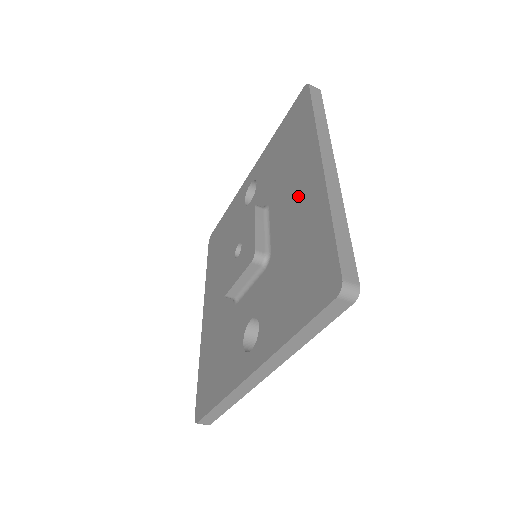
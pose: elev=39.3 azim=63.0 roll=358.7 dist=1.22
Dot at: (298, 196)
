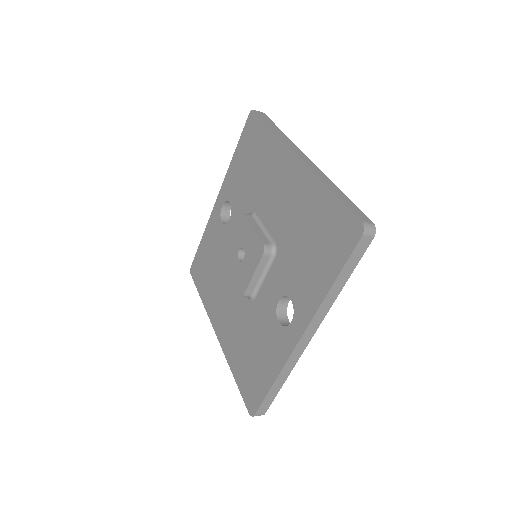
Dot at: (285, 189)
